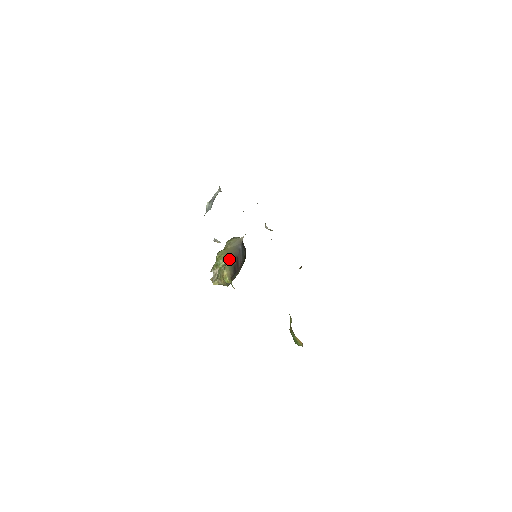
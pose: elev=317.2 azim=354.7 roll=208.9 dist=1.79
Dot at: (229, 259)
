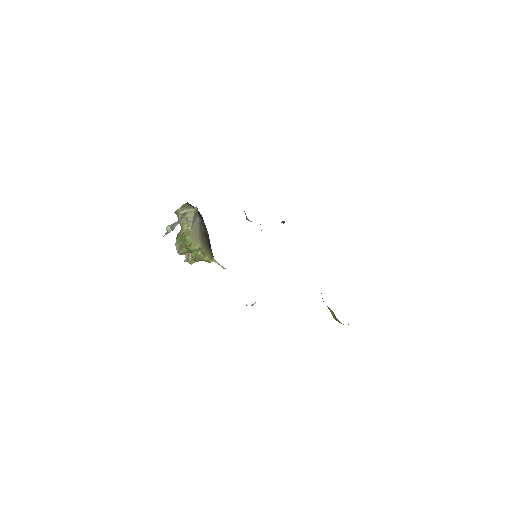
Dot at: (202, 243)
